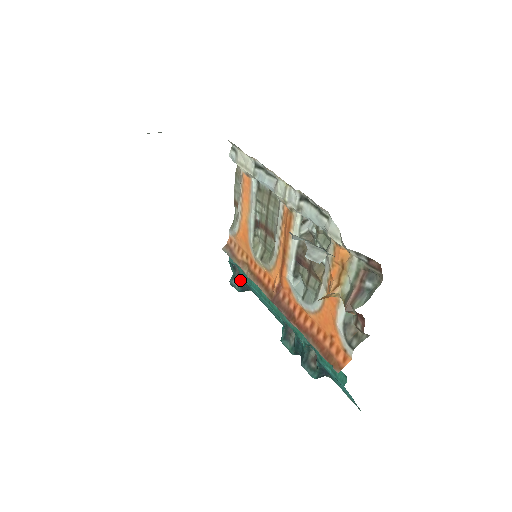
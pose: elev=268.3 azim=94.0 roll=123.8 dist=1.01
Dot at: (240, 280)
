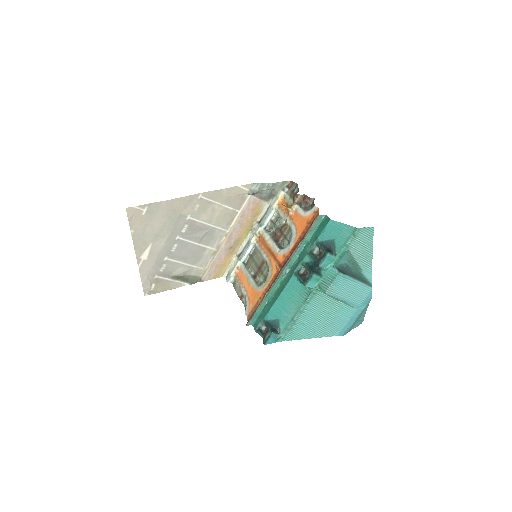
Dot at: (267, 325)
